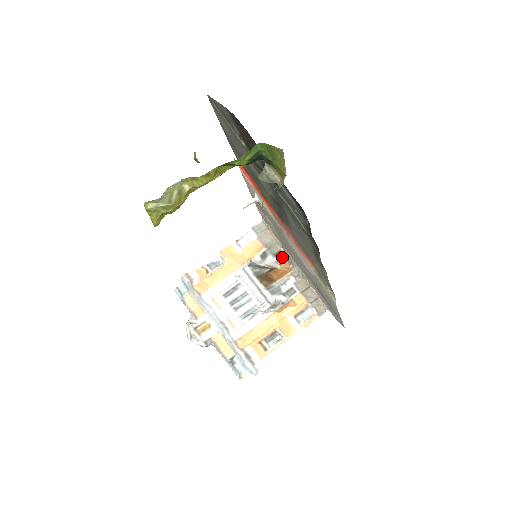
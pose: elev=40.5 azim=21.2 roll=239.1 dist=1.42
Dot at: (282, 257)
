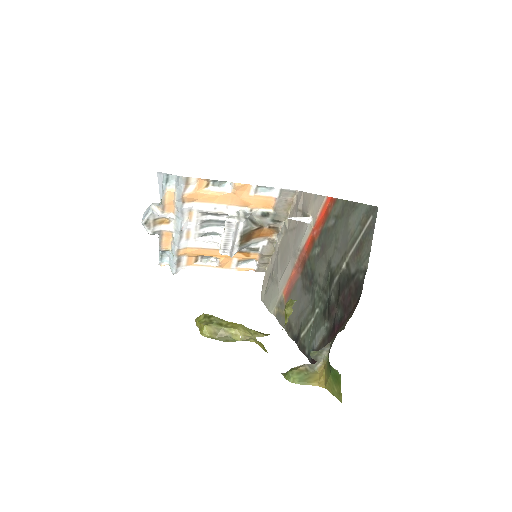
Dot at: (277, 224)
